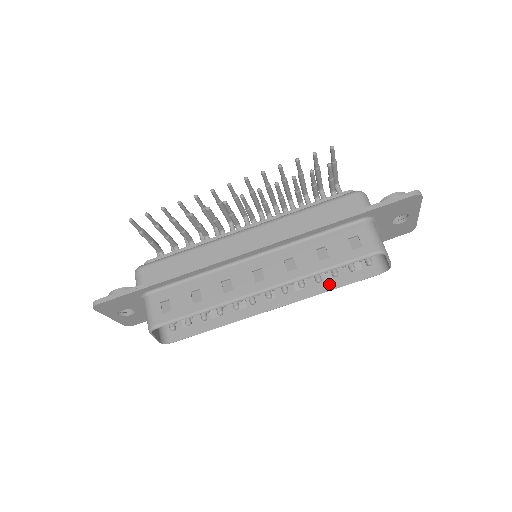
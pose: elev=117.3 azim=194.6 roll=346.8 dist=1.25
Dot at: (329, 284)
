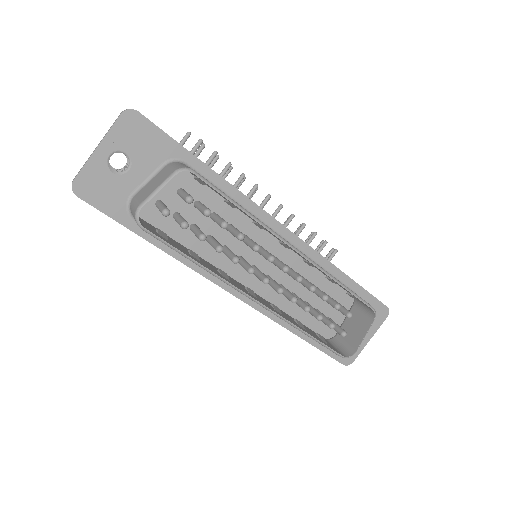
Dot at: (304, 329)
